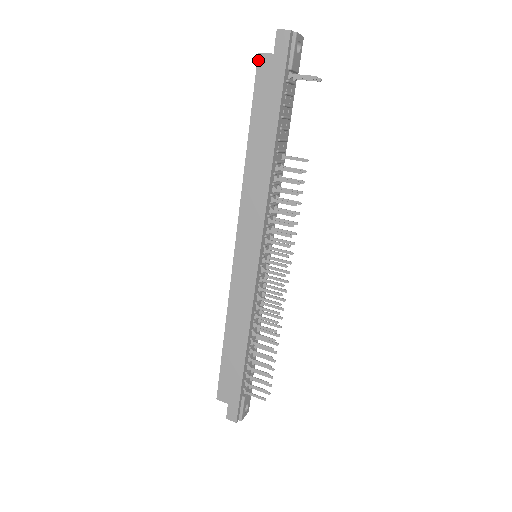
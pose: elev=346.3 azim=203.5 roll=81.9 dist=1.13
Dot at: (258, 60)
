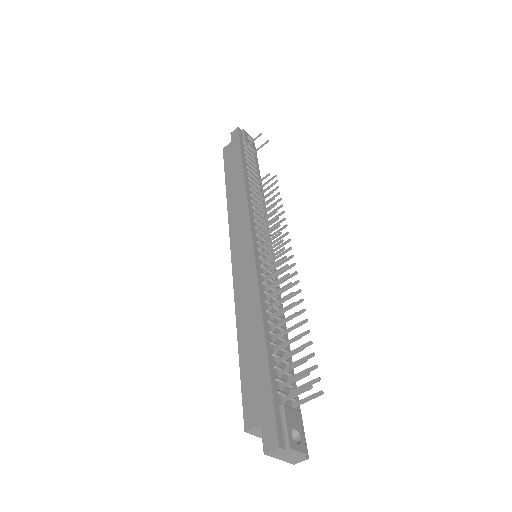
Dot at: (223, 151)
